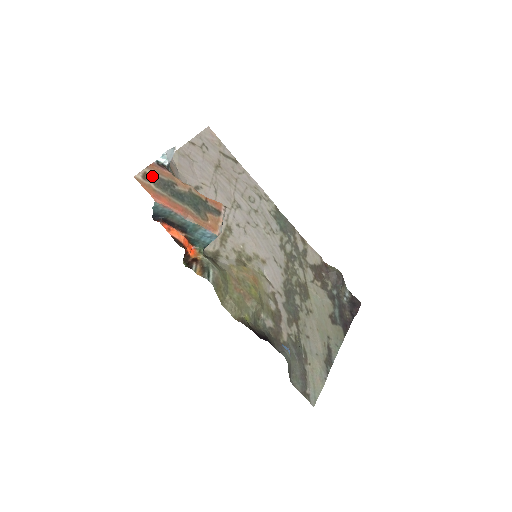
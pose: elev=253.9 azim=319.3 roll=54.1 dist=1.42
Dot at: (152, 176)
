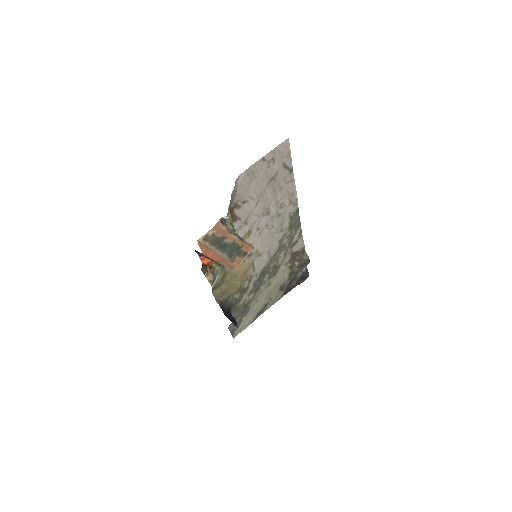
Dot at: (211, 237)
